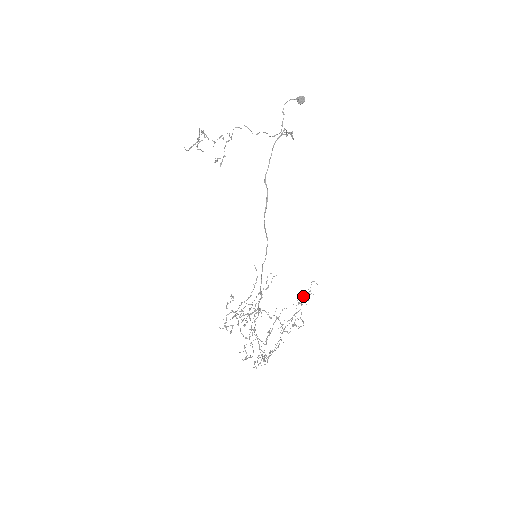
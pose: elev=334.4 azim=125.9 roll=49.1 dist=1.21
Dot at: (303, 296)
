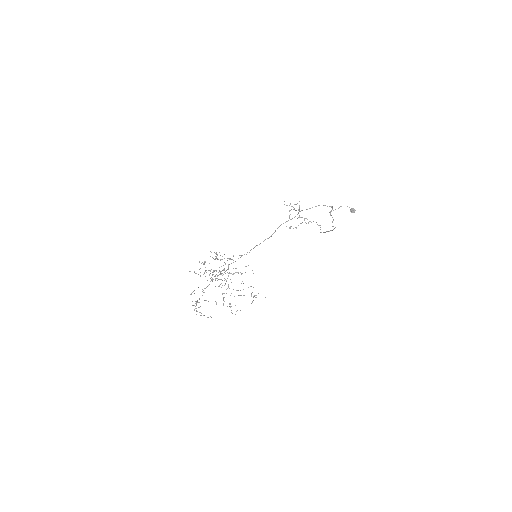
Dot at: (253, 287)
